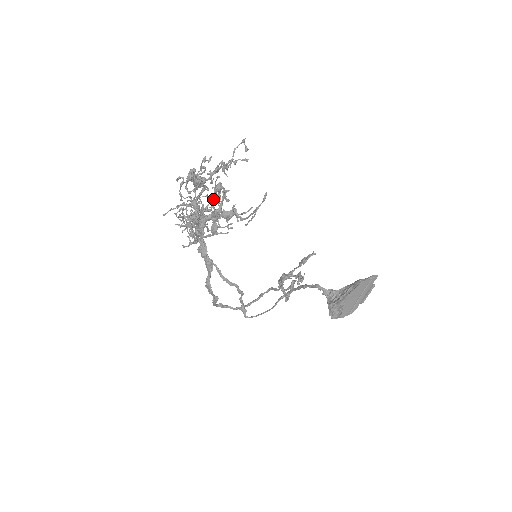
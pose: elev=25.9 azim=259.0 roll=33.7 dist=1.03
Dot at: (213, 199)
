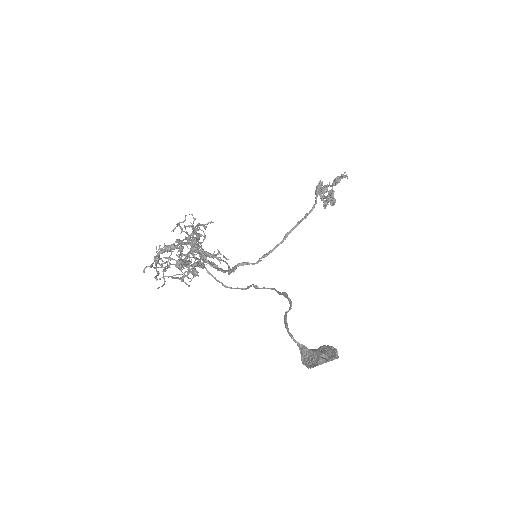
Dot at: (196, 235)
